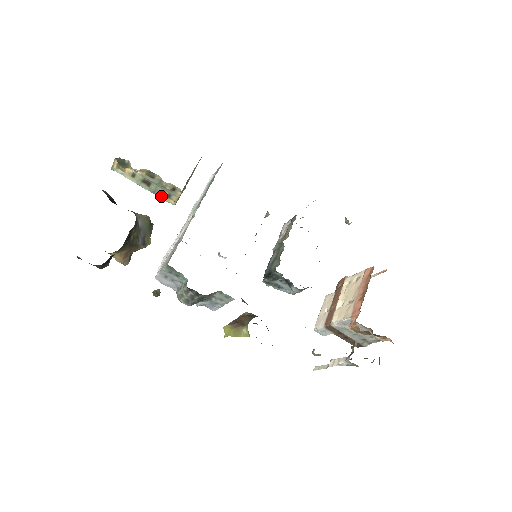
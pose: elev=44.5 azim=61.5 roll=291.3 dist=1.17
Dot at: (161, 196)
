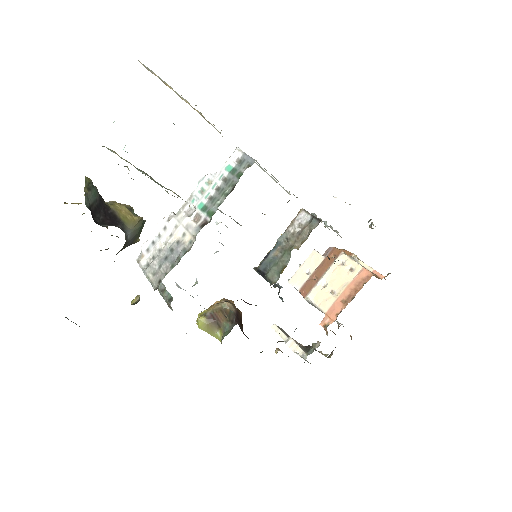
Dot at: occluded
